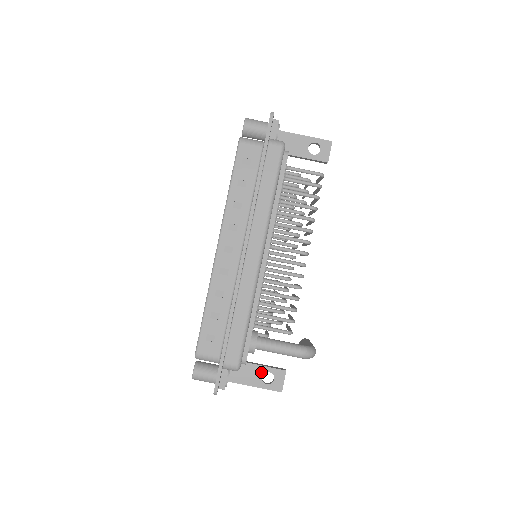
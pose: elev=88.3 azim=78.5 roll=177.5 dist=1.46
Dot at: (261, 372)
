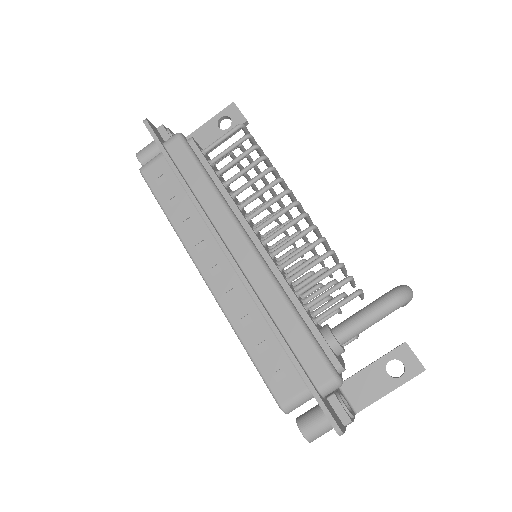
Dot at: (381, 369)
